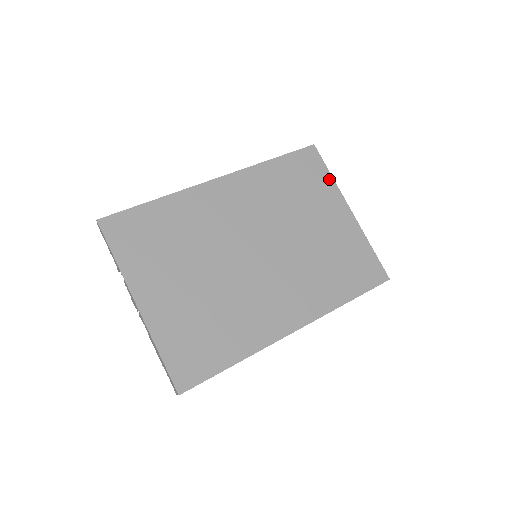
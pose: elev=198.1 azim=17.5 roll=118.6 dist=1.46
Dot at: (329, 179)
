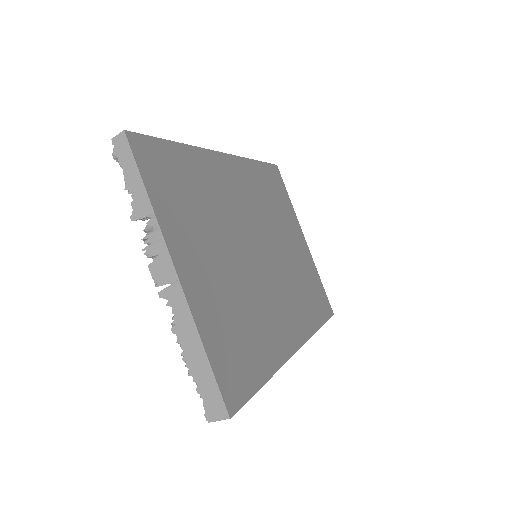
Dot at: (290, 203)
